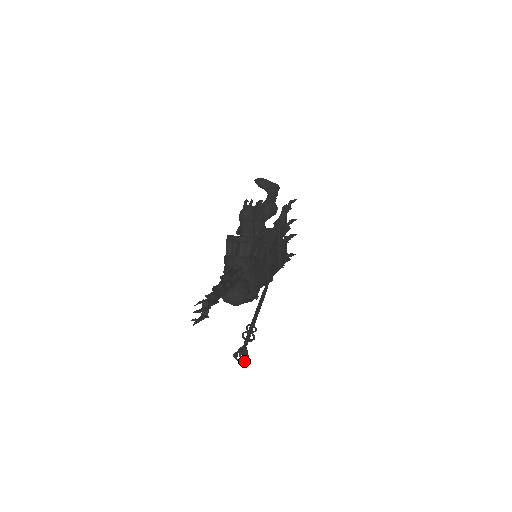
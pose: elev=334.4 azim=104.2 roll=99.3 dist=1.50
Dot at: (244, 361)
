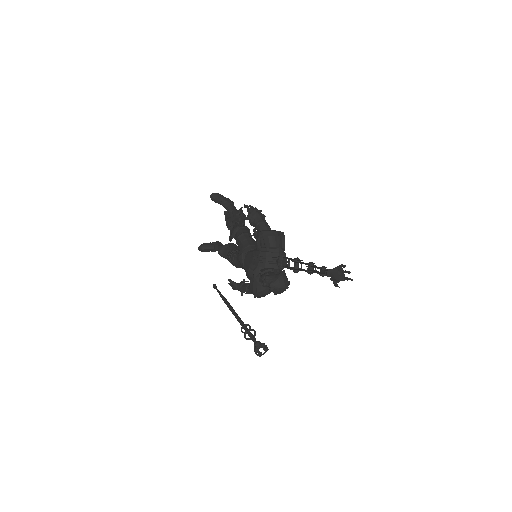
Dot at: (263, 354)
